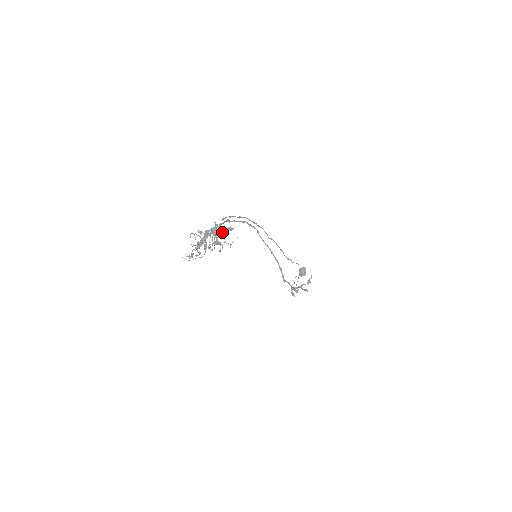
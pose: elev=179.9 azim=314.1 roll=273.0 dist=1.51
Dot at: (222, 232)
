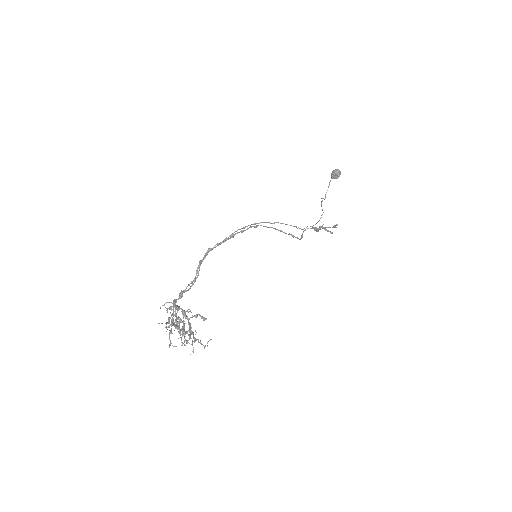
Dot at: (195, 317)
